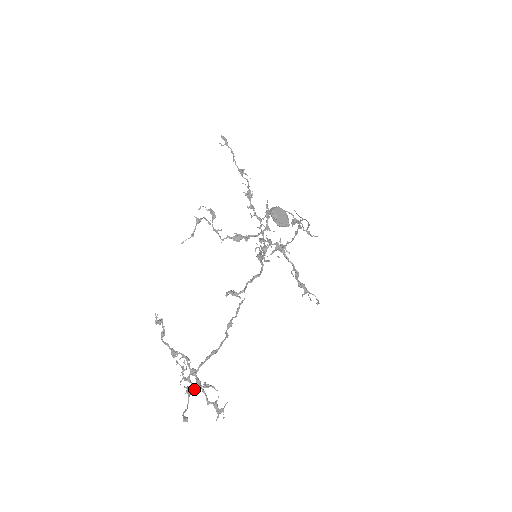
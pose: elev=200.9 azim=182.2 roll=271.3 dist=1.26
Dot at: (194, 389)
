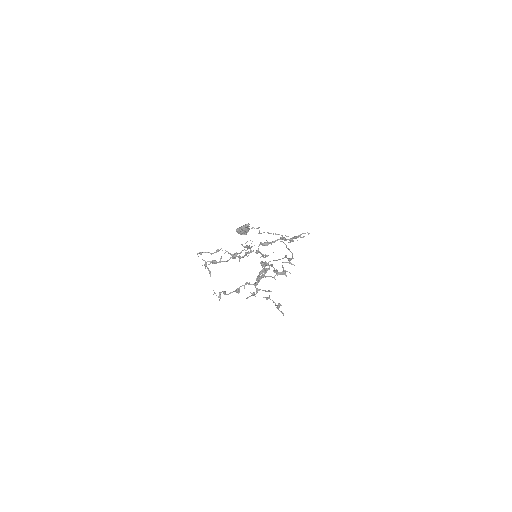
Dot at: (267, 291)
